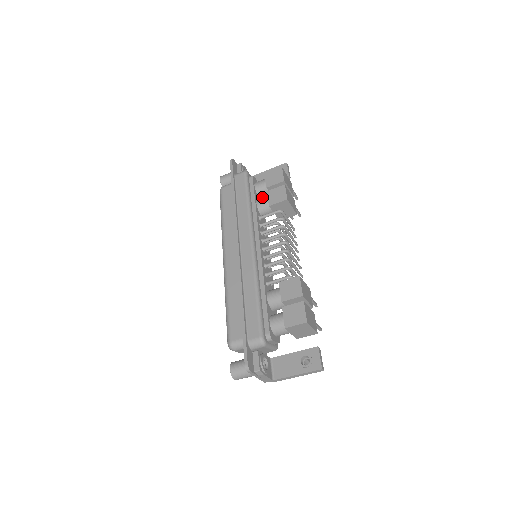
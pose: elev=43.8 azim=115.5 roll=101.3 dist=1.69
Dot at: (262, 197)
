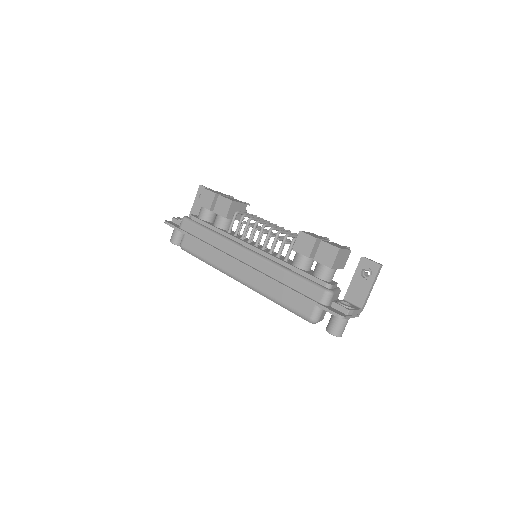
Dot at: (213, 220)
